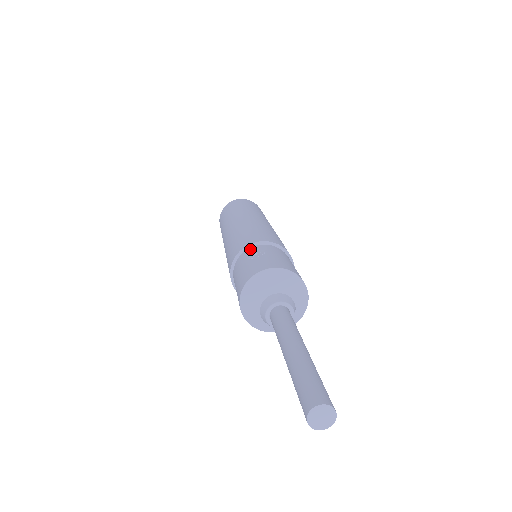
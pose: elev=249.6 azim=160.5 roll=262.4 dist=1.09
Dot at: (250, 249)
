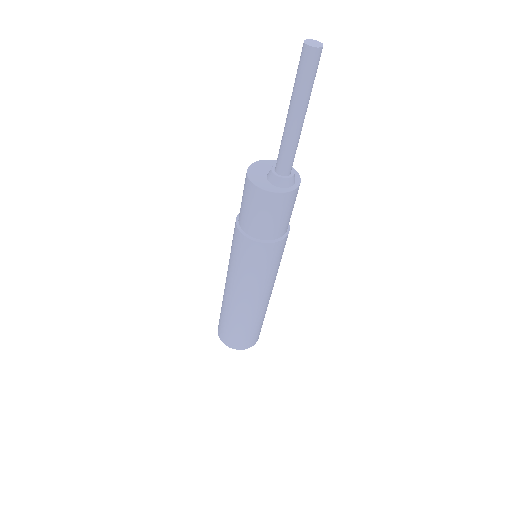
Dot at: occluded
